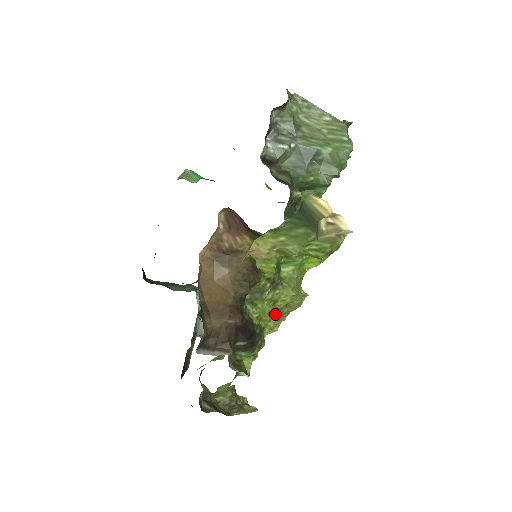
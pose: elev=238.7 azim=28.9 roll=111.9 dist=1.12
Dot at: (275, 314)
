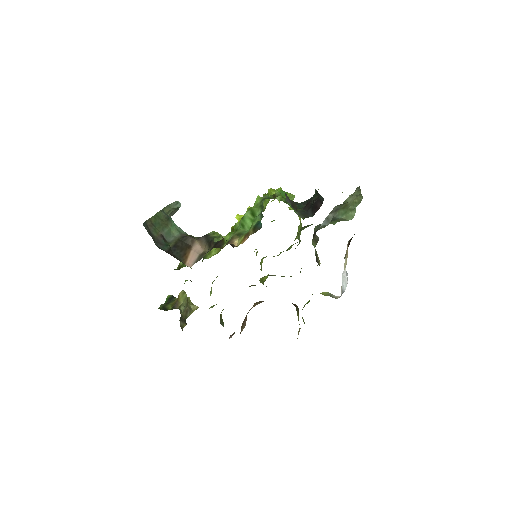
Dot at: occluded
